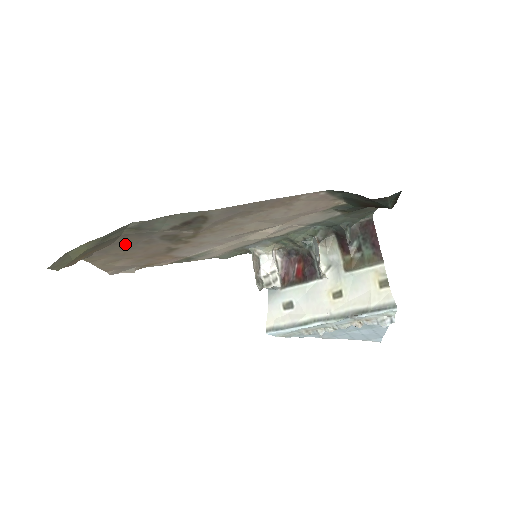
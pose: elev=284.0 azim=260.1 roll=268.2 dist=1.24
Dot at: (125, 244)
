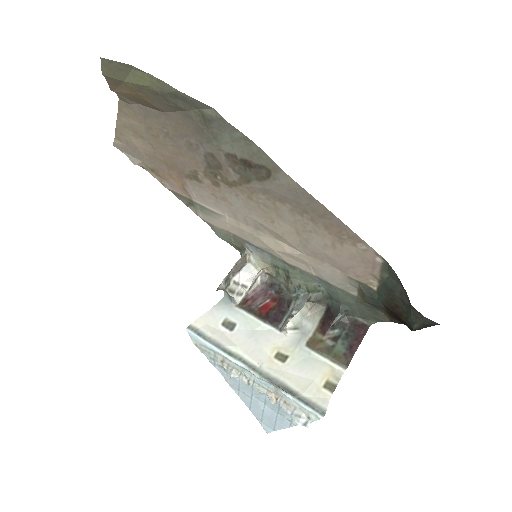
Dot at: (172, 126)
